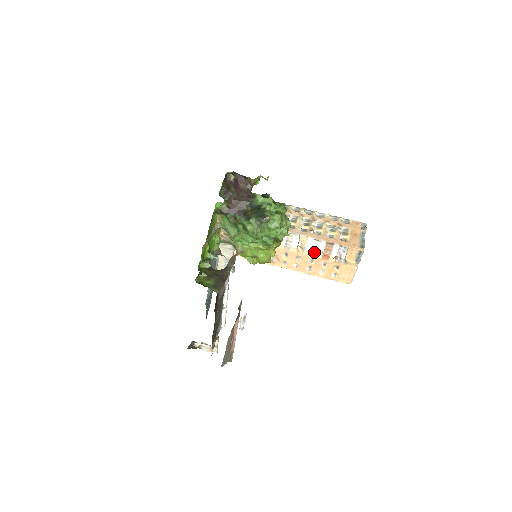
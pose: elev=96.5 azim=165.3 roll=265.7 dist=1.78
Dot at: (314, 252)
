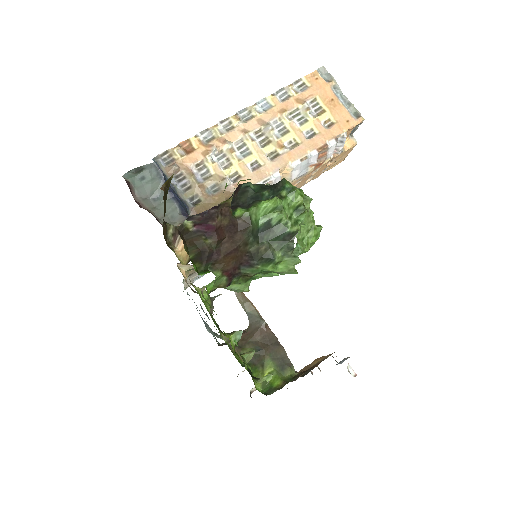
Dot at: (303, 173)
